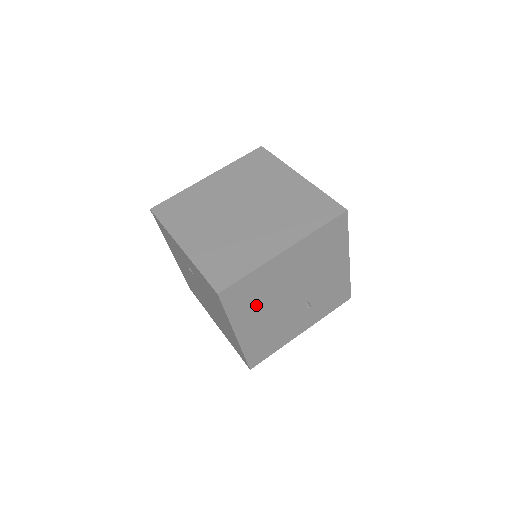
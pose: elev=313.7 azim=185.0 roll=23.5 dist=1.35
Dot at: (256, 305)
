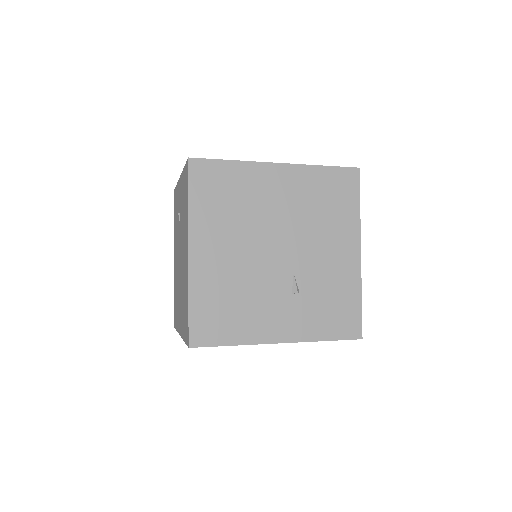
Dot at: (227, 219)
